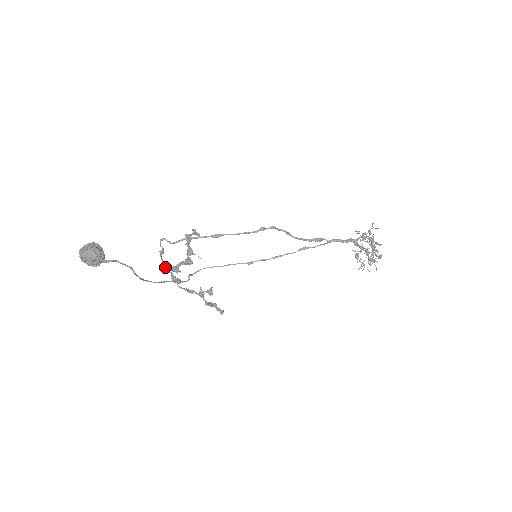
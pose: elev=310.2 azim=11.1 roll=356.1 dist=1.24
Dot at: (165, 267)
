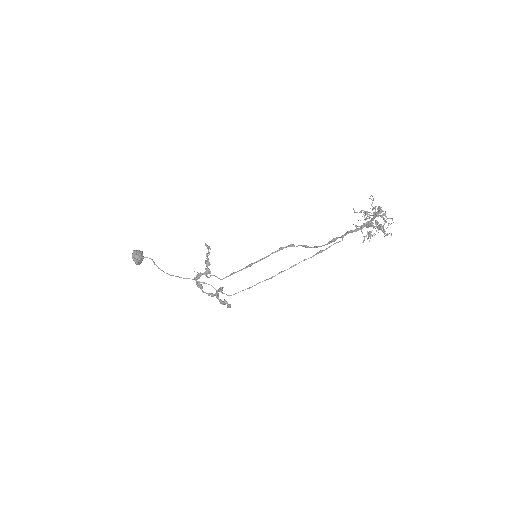
Dot at: occluded
